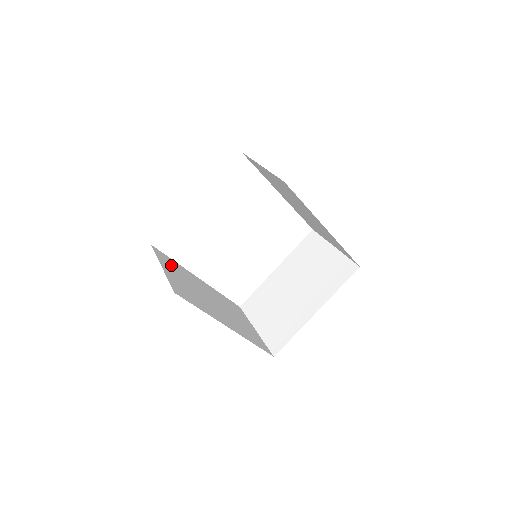
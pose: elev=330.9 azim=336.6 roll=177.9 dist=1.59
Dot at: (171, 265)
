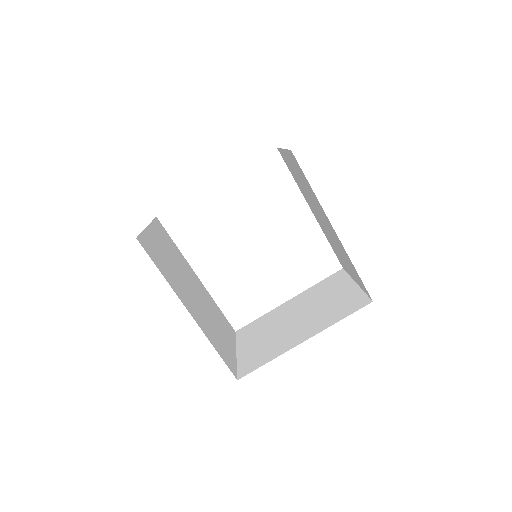
Dot at: (165, 239)
